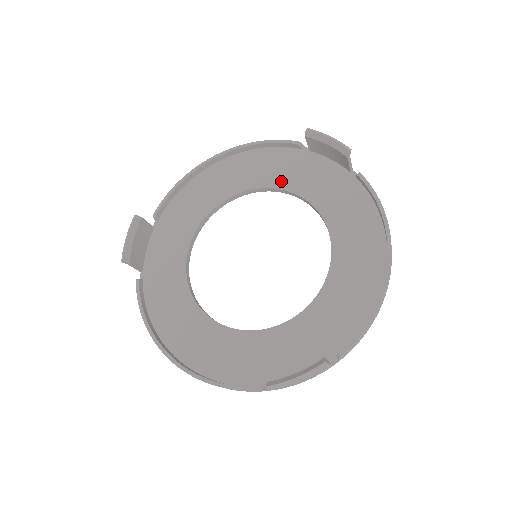
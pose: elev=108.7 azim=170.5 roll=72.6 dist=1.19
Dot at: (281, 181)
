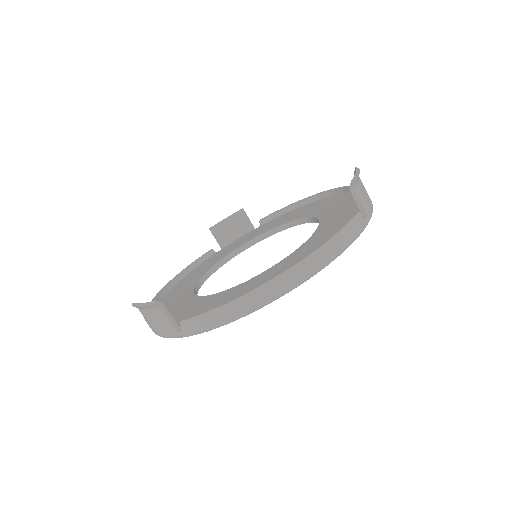
Dot at: (326, 214)
